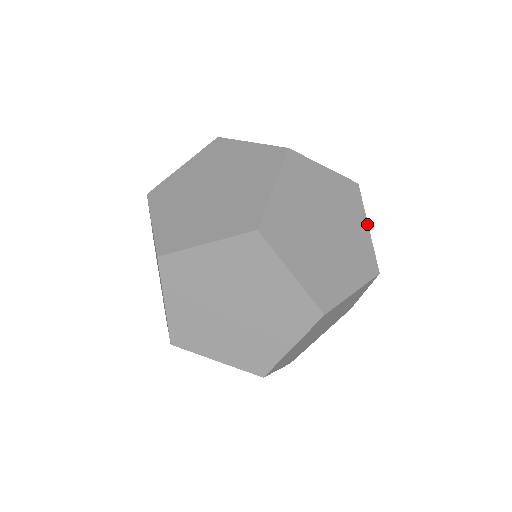
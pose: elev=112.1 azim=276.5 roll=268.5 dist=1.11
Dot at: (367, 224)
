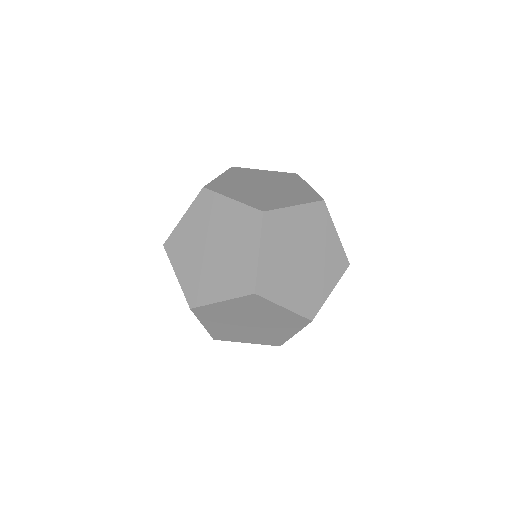
Dot at: (296, 333)
